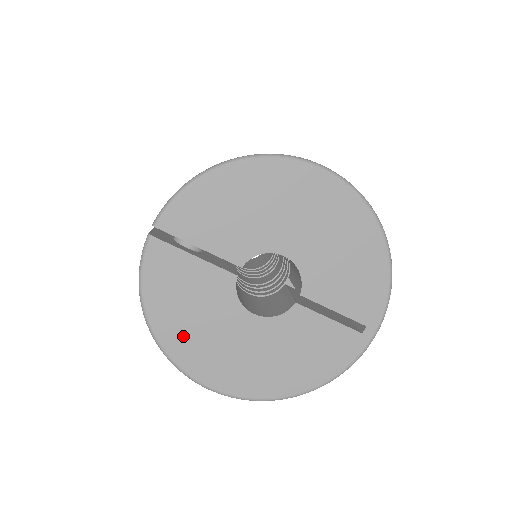
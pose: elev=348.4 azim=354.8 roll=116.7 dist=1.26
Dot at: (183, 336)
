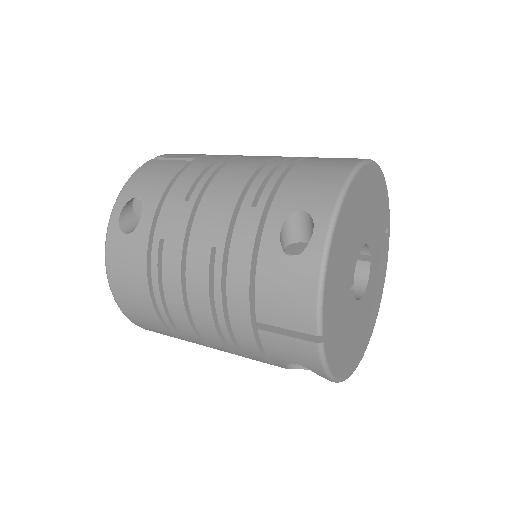
Dot at: (349, 358)
